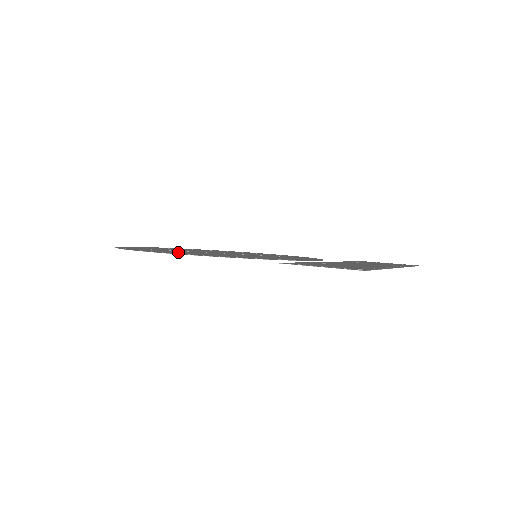
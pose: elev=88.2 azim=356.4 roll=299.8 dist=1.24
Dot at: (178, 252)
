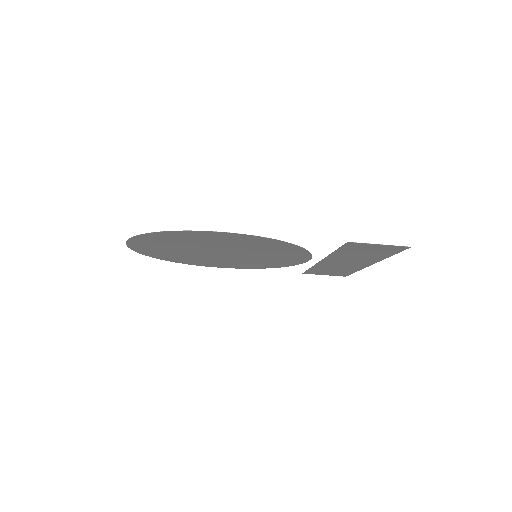
Dot at: (224, 240)
